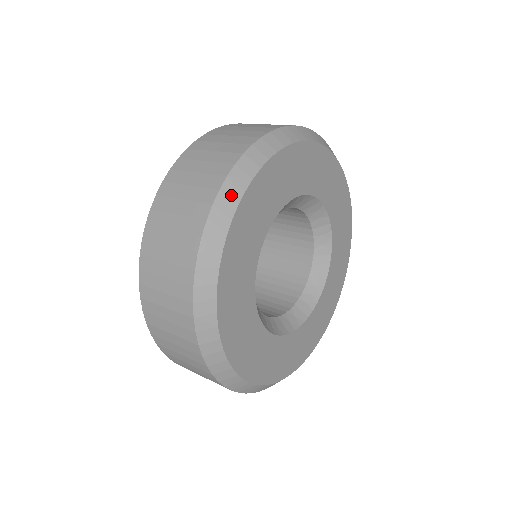
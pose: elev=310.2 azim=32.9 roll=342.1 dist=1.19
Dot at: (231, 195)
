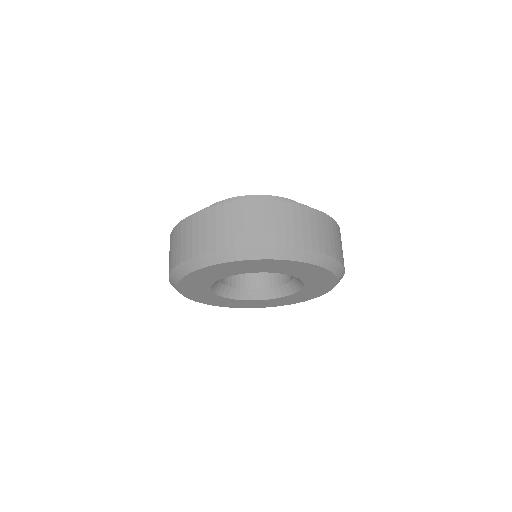
Dot at: (219, 258)
